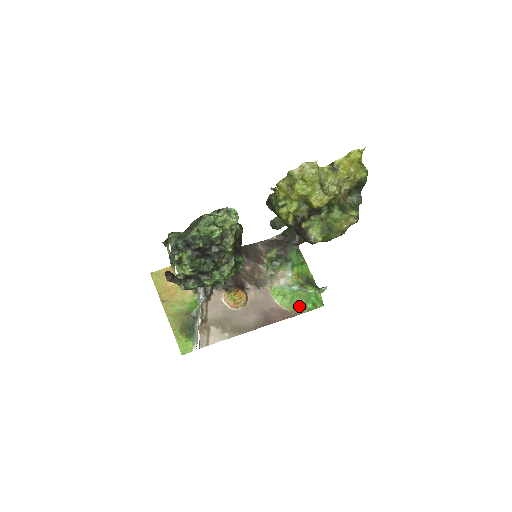
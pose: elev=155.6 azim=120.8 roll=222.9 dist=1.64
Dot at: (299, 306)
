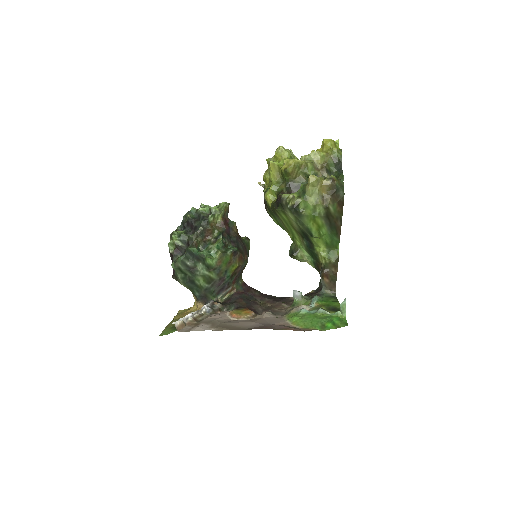
Dot at: (314, 325)
